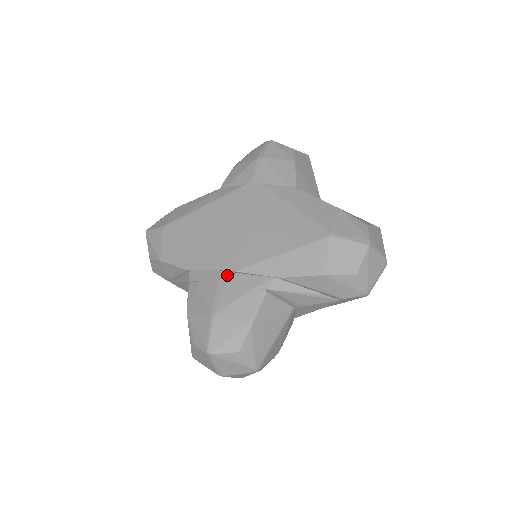
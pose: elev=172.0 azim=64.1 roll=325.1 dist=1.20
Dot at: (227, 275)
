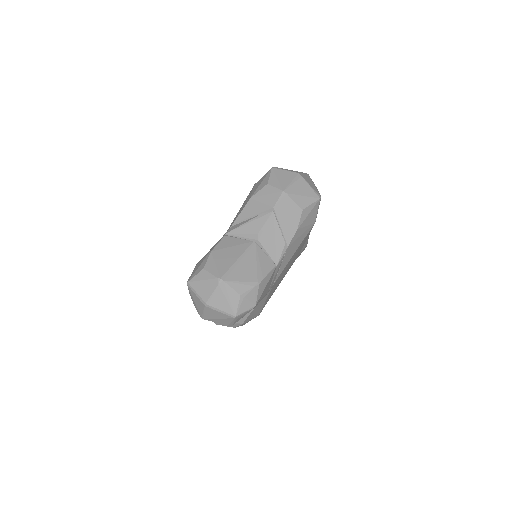
Dot at: occluded
